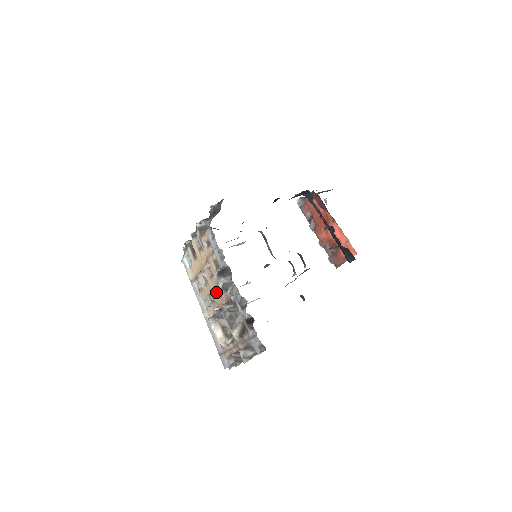
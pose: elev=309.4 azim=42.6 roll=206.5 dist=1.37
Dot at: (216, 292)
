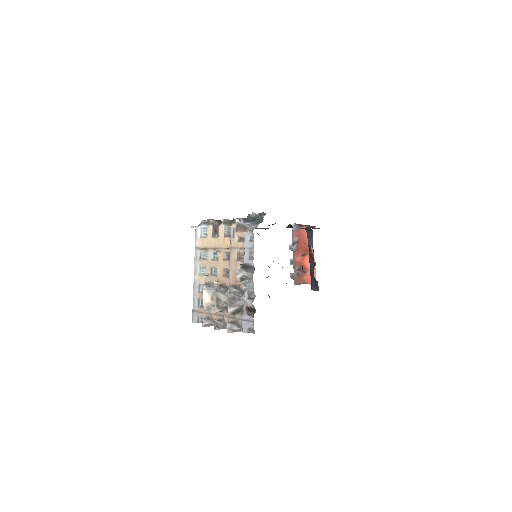
Dot at: (223, 272)
